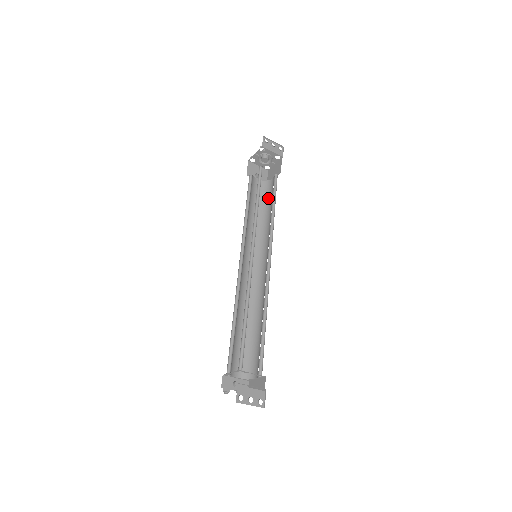
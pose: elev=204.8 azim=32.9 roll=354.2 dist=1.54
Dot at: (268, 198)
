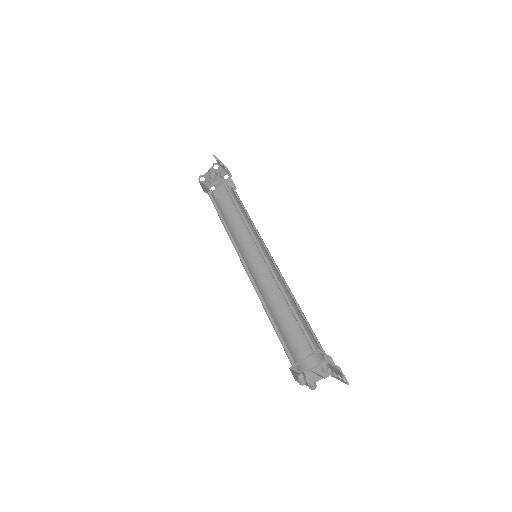
Dot at: (231, 212)
